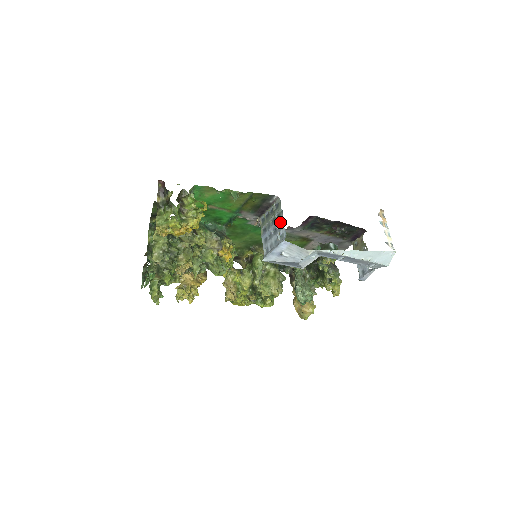
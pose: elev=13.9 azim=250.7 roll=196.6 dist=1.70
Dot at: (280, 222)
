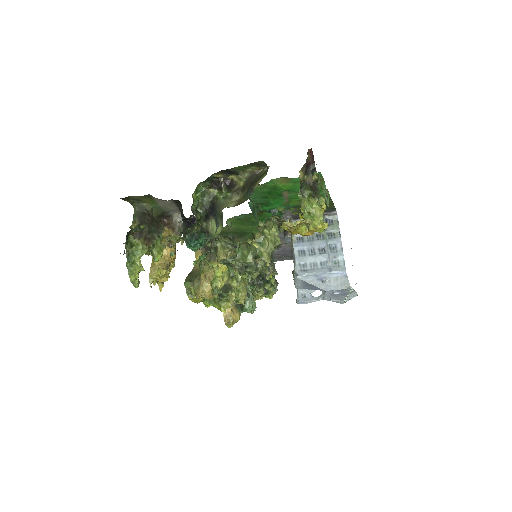
Dot at: (336, 244)
